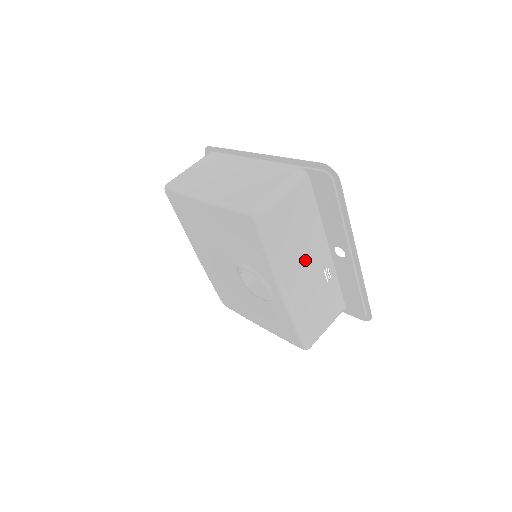
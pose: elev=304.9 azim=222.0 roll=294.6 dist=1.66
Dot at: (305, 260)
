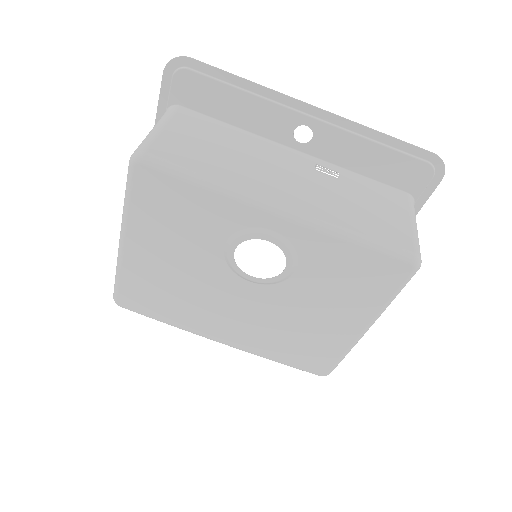
Dot at: (271, 169)
